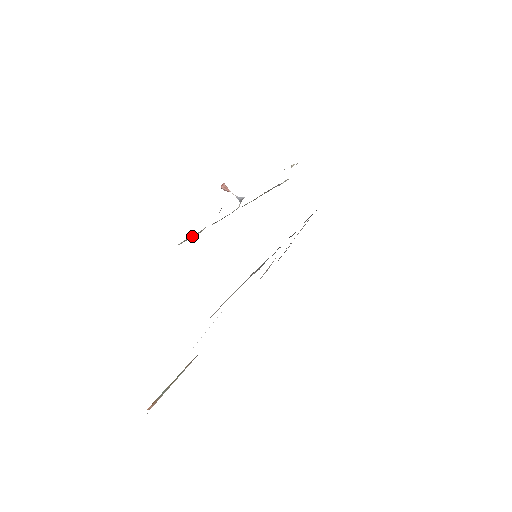
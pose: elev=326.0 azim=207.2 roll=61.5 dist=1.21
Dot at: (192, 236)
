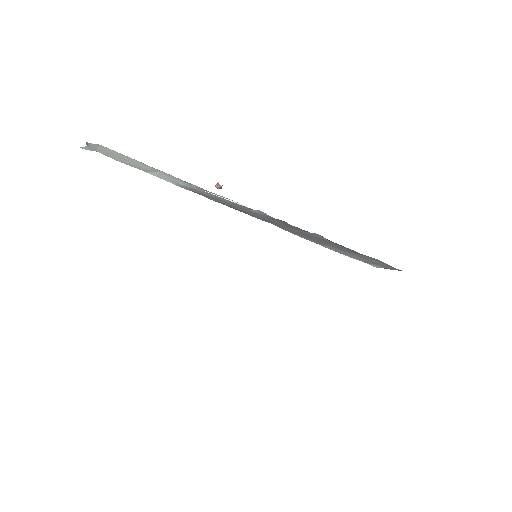
Dot at: occluded
